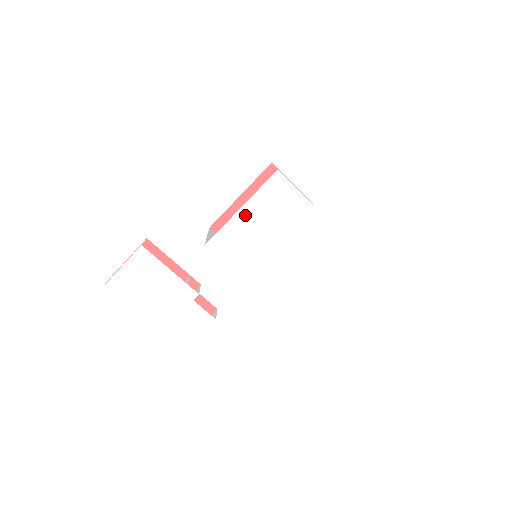
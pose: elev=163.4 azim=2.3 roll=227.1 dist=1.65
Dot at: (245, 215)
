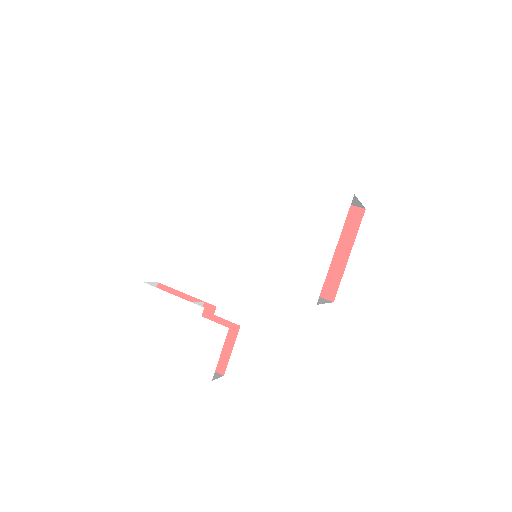
Dot at: (214, 212)
